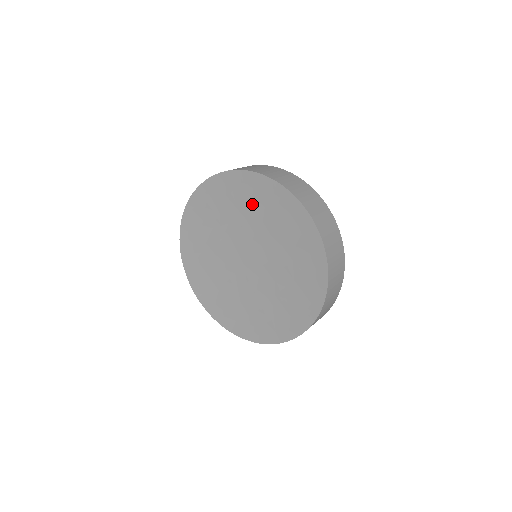
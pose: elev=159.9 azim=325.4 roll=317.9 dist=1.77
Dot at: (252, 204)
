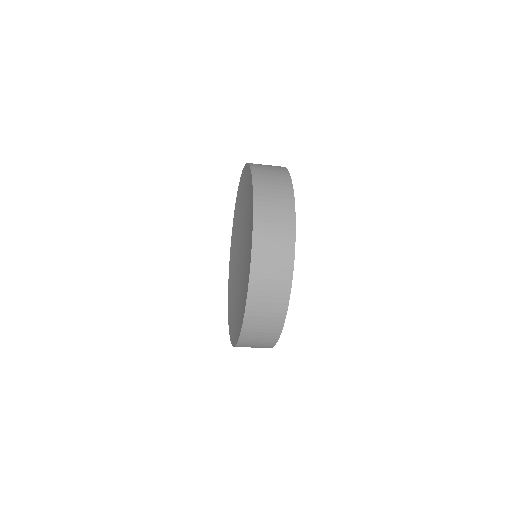
Dot at: occluded
